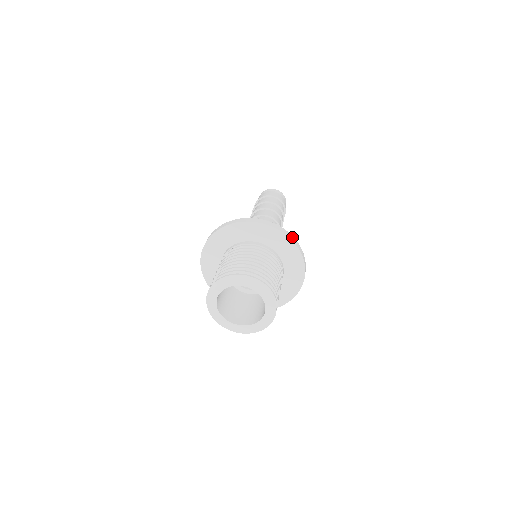
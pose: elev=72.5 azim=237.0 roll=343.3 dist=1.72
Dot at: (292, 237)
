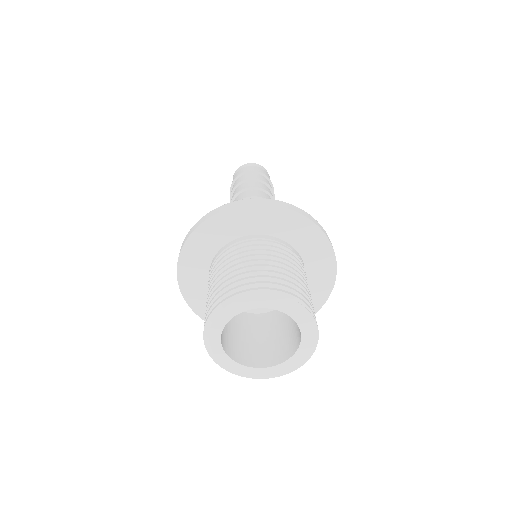
Dot at: (264, 200)
